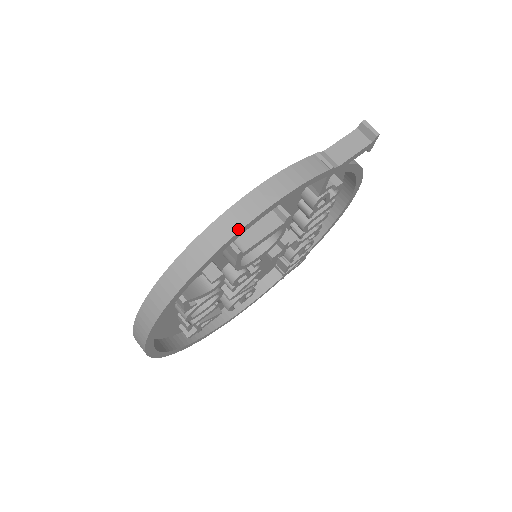
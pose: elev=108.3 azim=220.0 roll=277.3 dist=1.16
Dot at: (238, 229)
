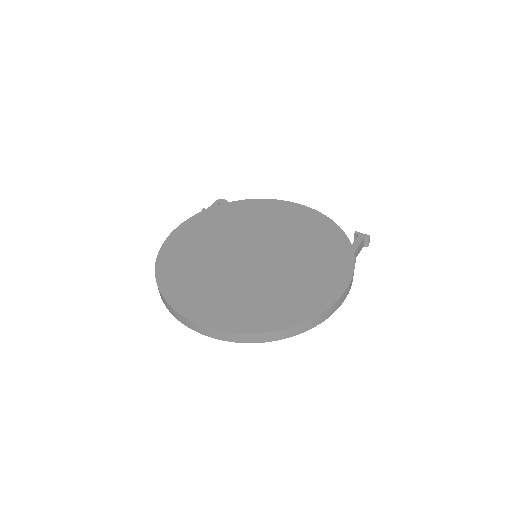
Dot at: occluded
